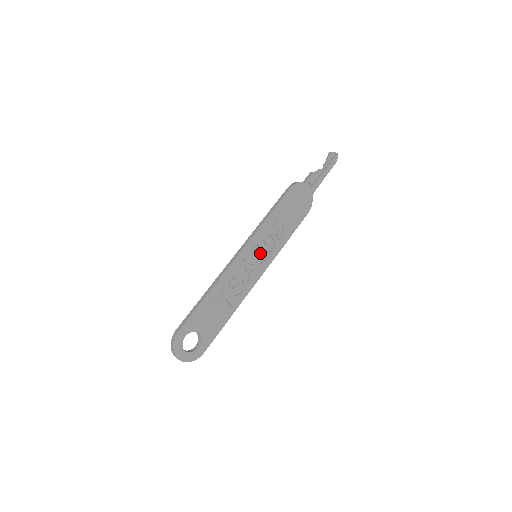
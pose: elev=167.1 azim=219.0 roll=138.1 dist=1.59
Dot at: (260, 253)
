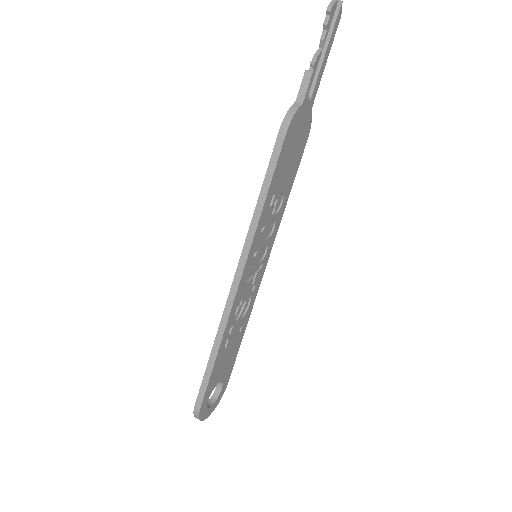
Dot at: (261, 250)
